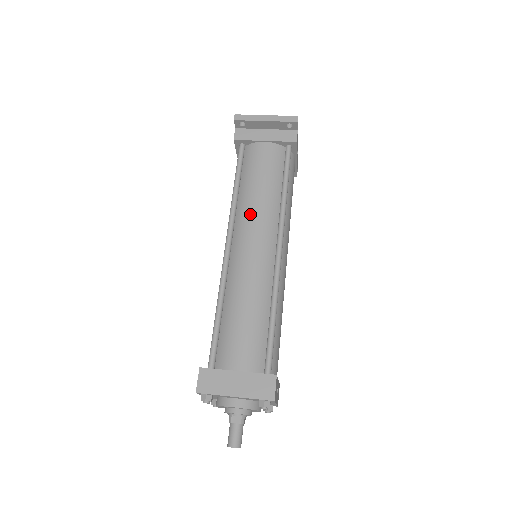
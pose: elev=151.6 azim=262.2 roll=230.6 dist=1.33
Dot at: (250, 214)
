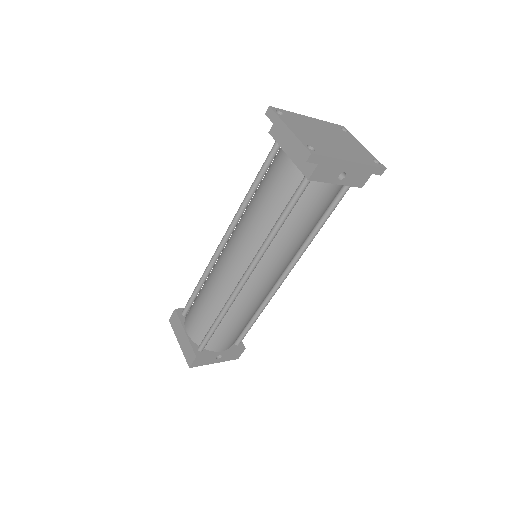
Dot at: (241, 228)
